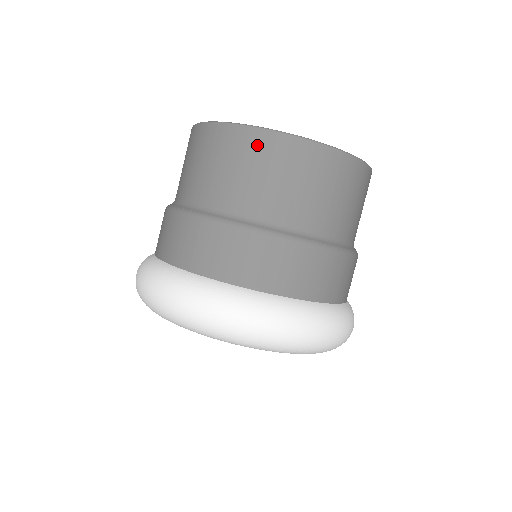
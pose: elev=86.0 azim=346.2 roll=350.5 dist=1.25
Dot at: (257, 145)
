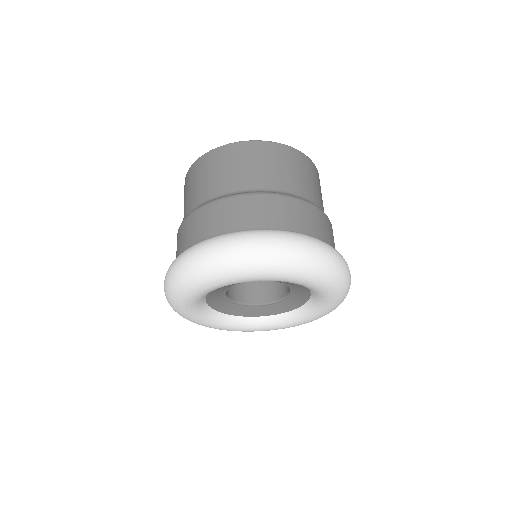
Dot at: (194, 171)
